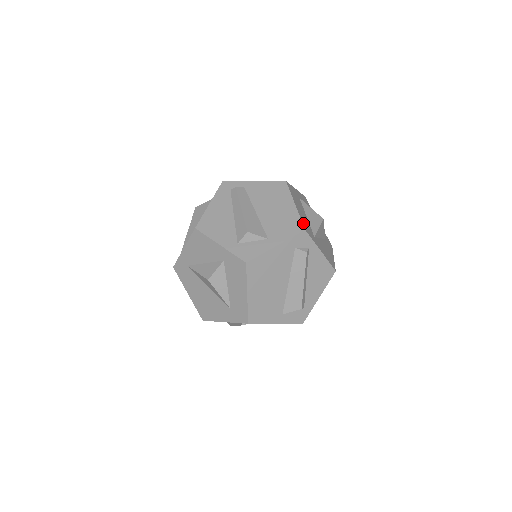
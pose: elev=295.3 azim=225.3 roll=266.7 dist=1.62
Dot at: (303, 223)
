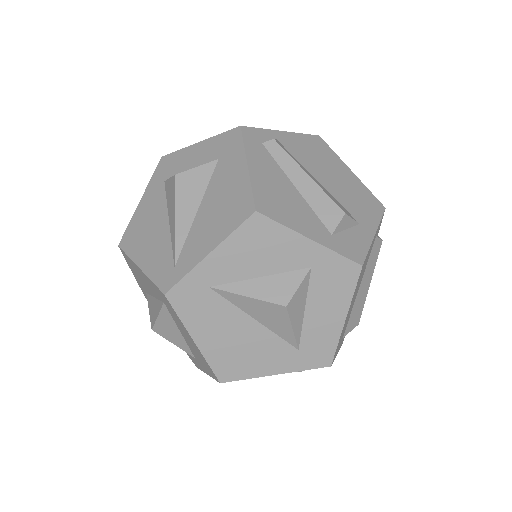
Dot at: (373, 198)
